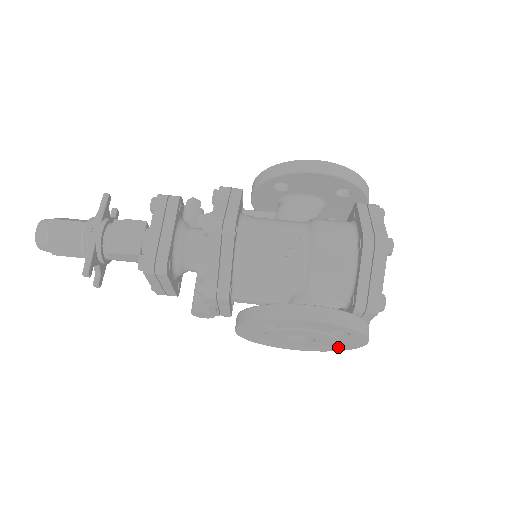
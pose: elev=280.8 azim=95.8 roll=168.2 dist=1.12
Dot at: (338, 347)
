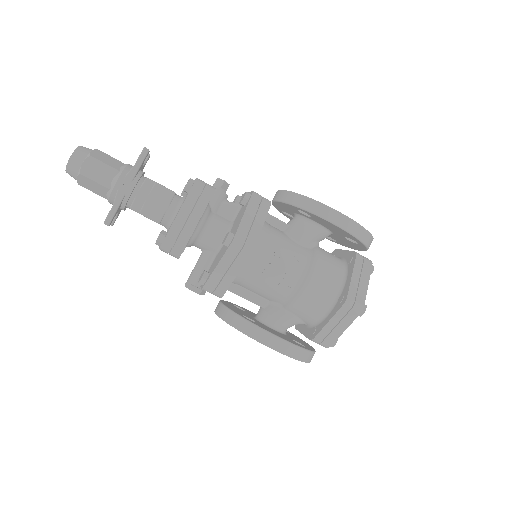
Dot at: occluded
